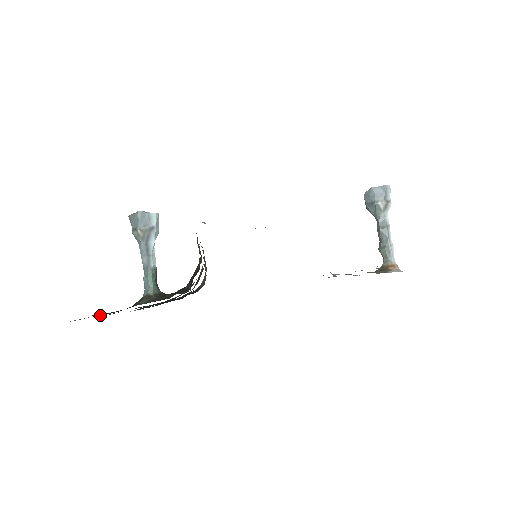
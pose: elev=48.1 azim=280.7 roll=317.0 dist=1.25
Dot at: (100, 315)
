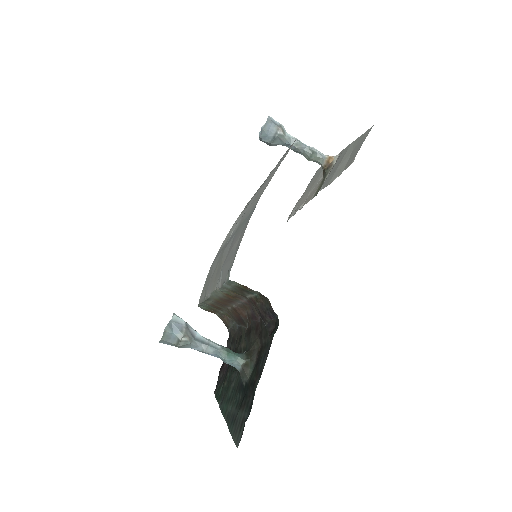
Dot at: (248, 415)
